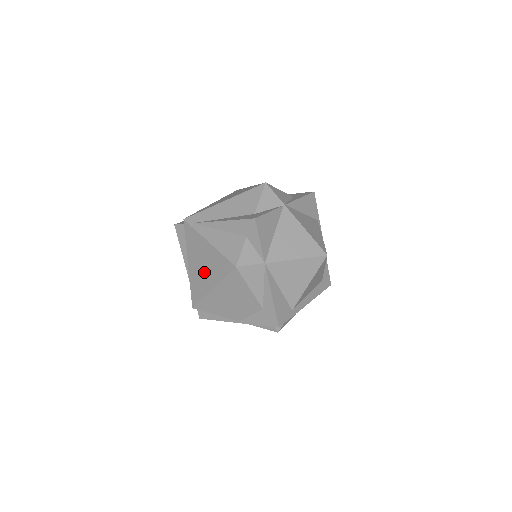
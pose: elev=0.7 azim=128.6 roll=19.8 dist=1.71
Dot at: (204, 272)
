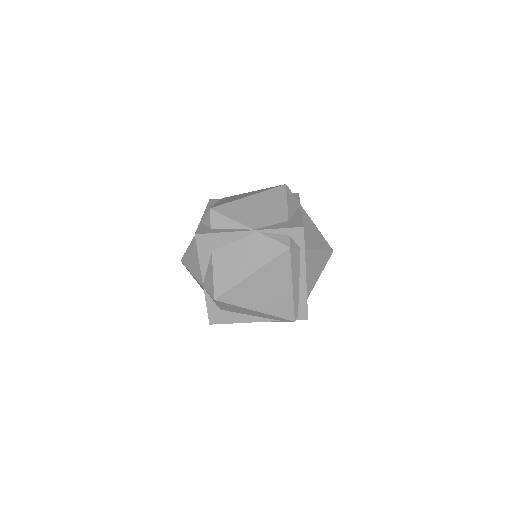
Dot at: occluded
